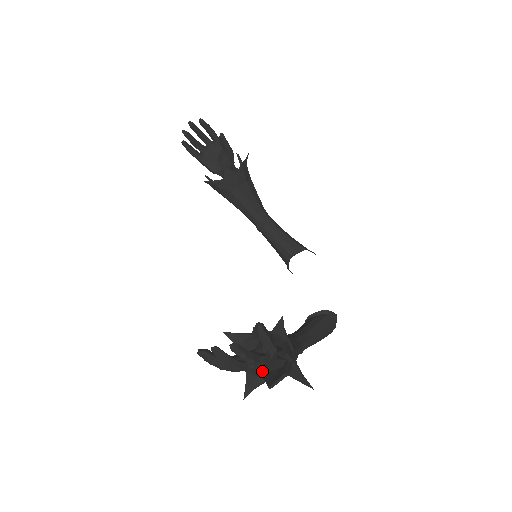
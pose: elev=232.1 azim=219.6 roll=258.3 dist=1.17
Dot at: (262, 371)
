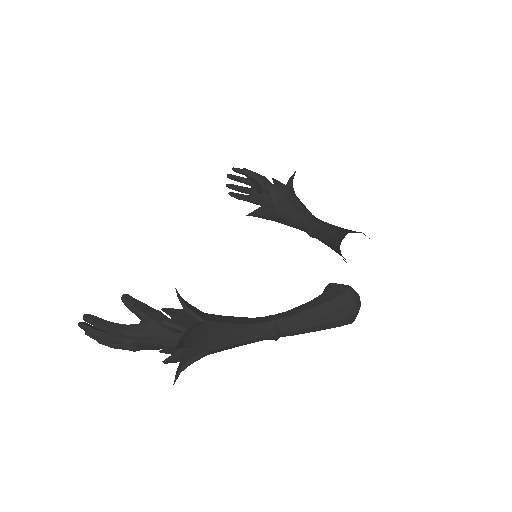
Dot at: occluded
